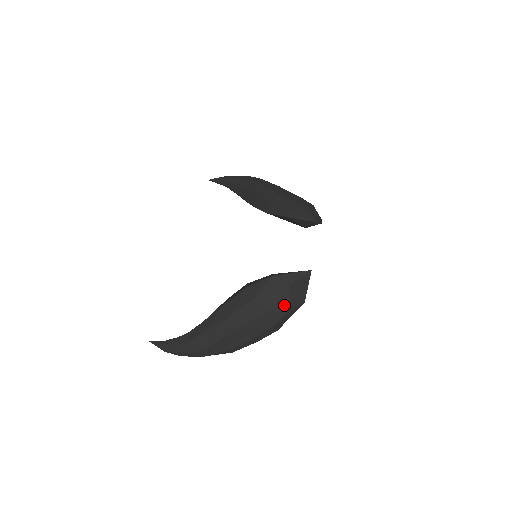
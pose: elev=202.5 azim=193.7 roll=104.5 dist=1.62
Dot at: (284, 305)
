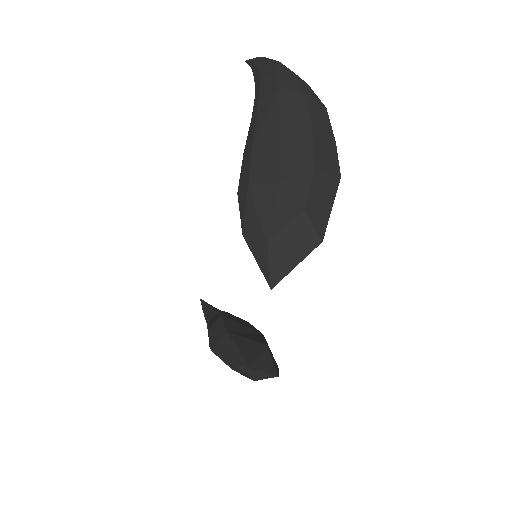
Dot at: (245, 375)
